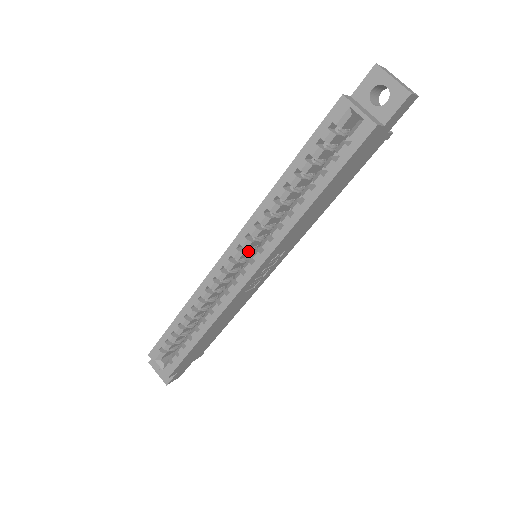
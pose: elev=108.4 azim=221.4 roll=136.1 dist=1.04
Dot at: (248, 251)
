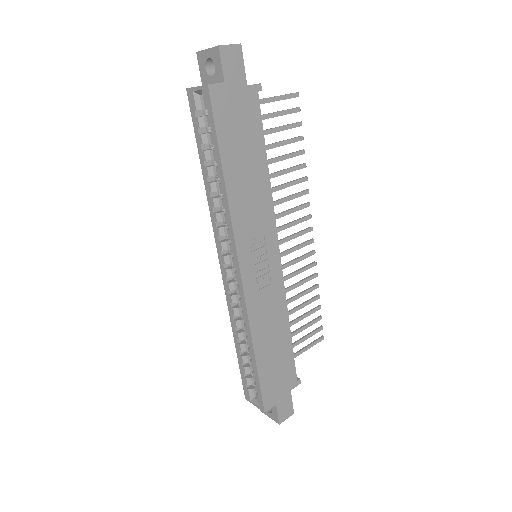
Dot at: occluded
